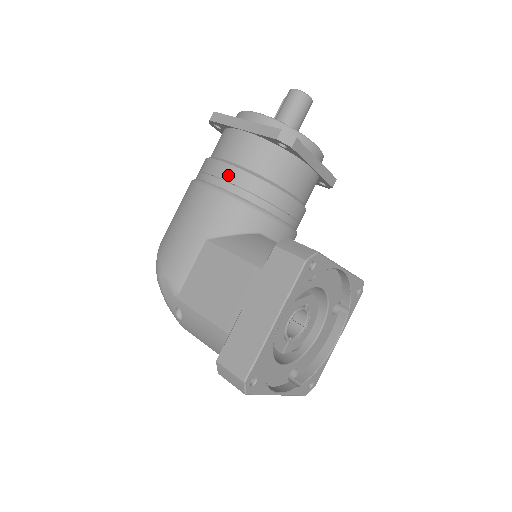
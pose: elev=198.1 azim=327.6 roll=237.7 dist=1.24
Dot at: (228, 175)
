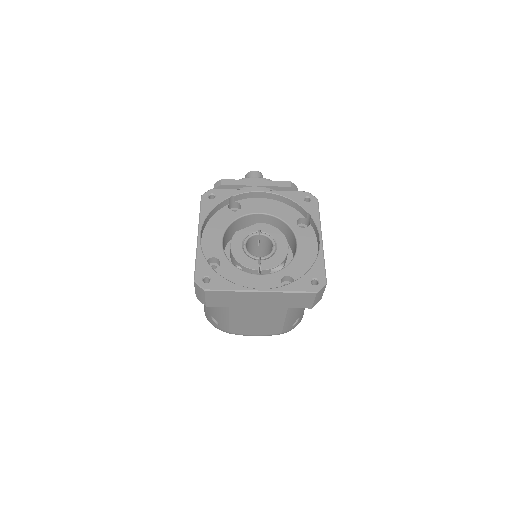
Dot at: occluded
